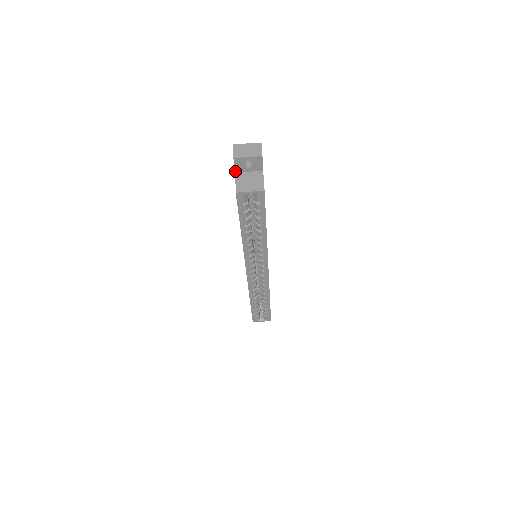
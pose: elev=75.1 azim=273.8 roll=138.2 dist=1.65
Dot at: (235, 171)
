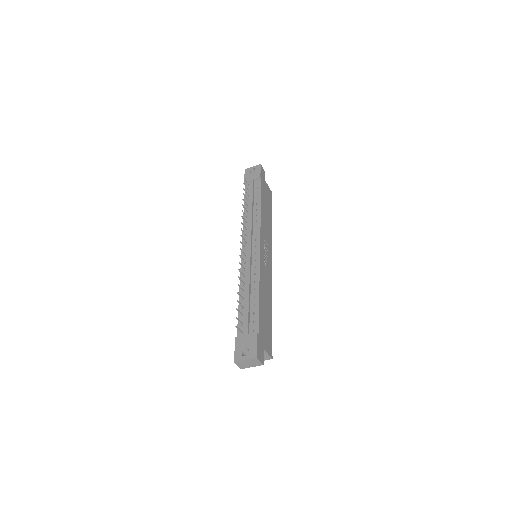
Dot at: occluded
